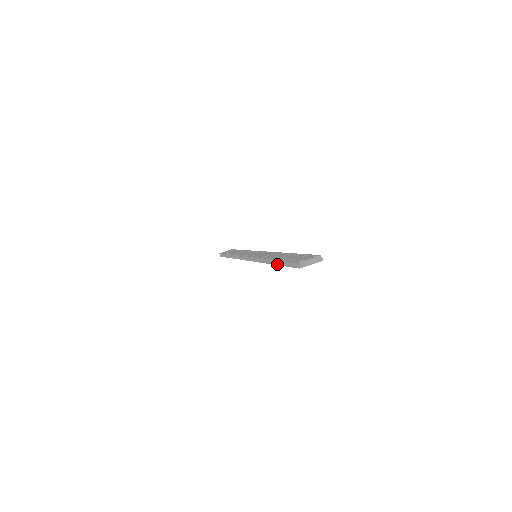
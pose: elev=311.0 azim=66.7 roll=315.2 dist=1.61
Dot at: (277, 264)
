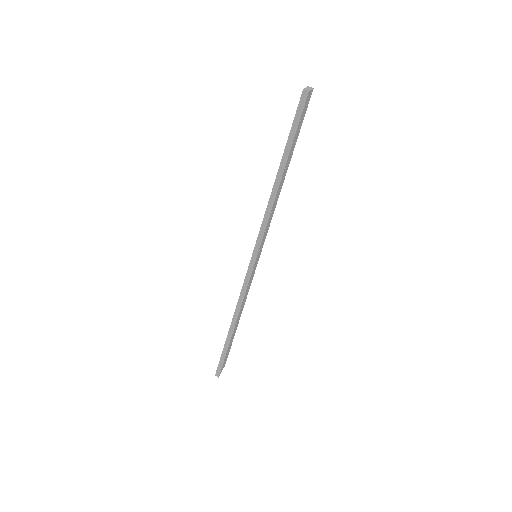
Dot at: (286, 157)
